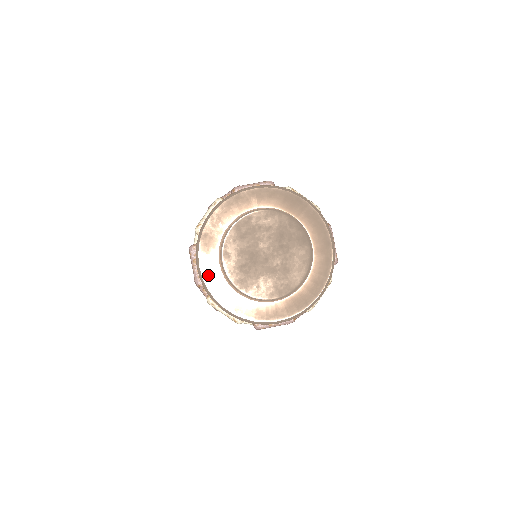
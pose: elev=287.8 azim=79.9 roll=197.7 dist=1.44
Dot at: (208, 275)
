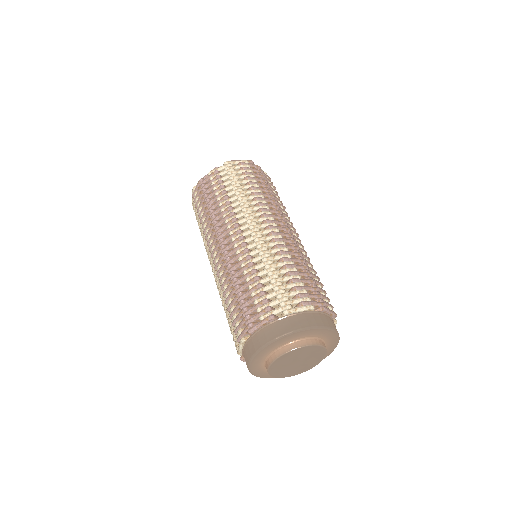
Dot at: (266, 376)
